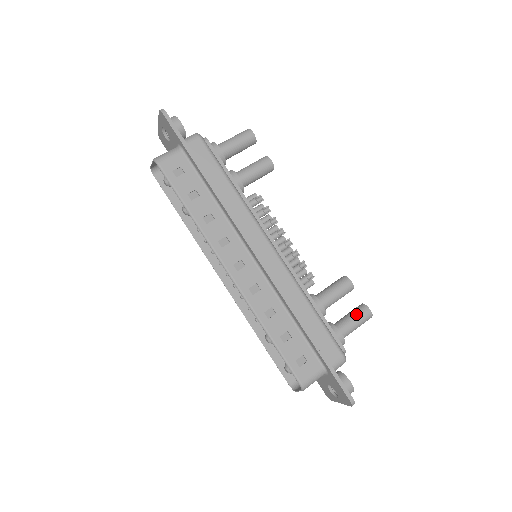
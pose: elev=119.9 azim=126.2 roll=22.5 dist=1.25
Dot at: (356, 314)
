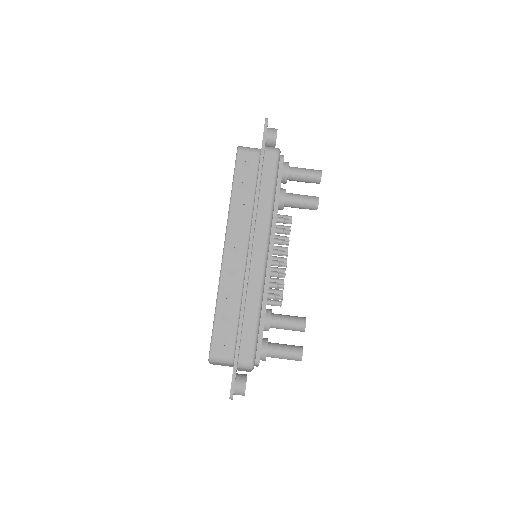
Dot at: (290, 348)
